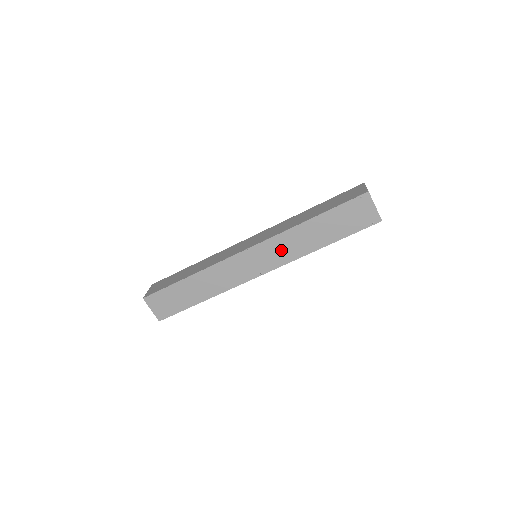
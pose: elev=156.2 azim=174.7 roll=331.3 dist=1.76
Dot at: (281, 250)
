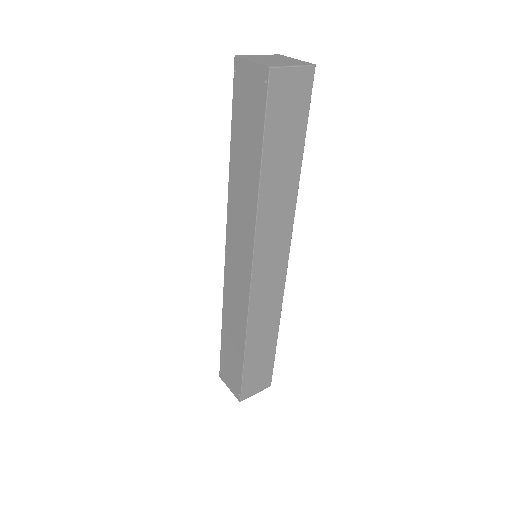
Dot at: (240, 224)
